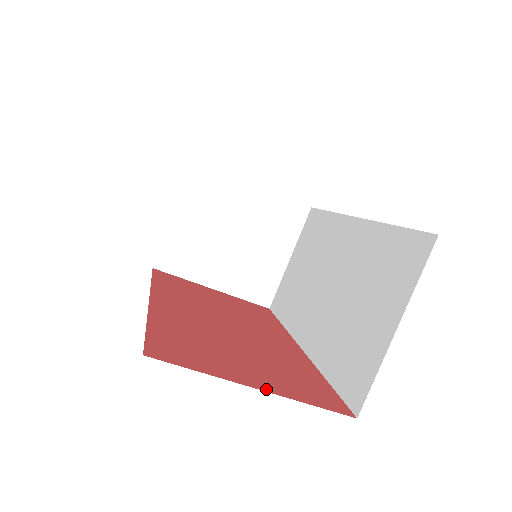
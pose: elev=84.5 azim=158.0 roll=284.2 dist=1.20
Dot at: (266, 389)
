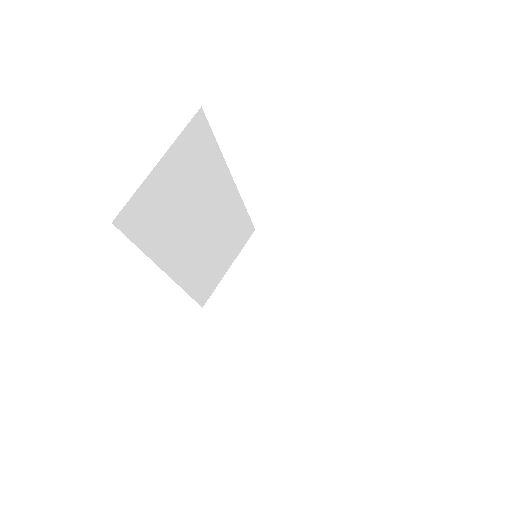
Dot at: occluded
